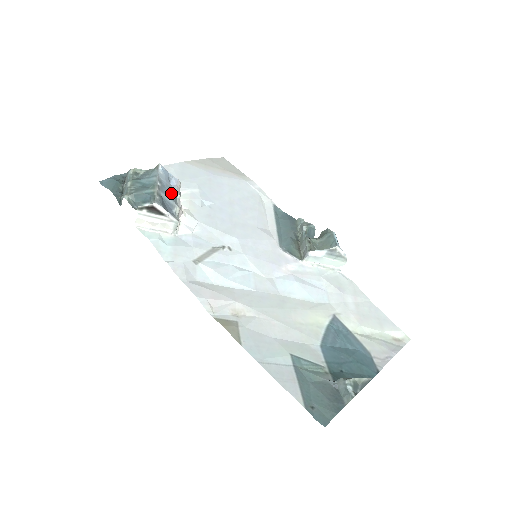
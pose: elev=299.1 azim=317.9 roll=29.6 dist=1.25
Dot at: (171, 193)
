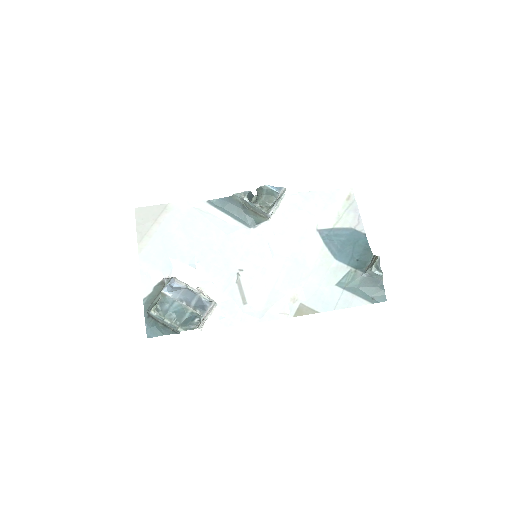
Dot at: (189, 294)
